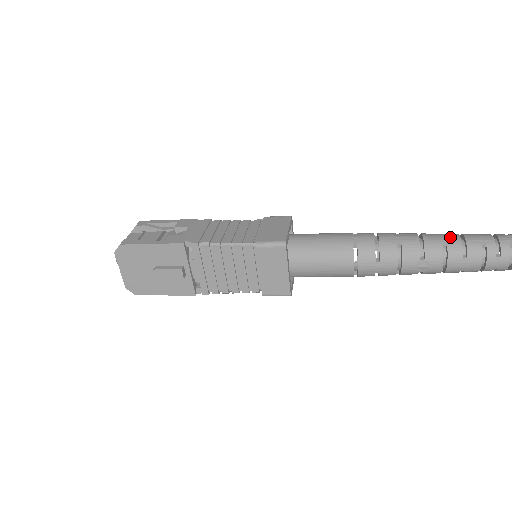
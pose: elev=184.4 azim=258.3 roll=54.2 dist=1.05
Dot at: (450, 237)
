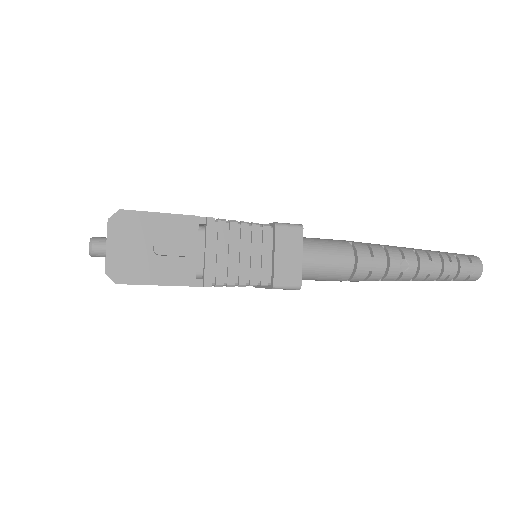
Dot at: occluded
